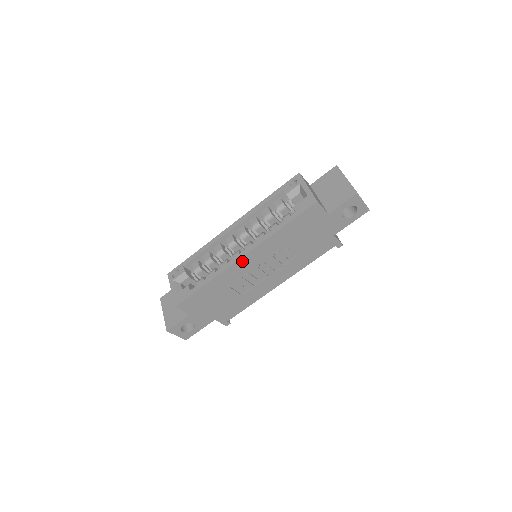
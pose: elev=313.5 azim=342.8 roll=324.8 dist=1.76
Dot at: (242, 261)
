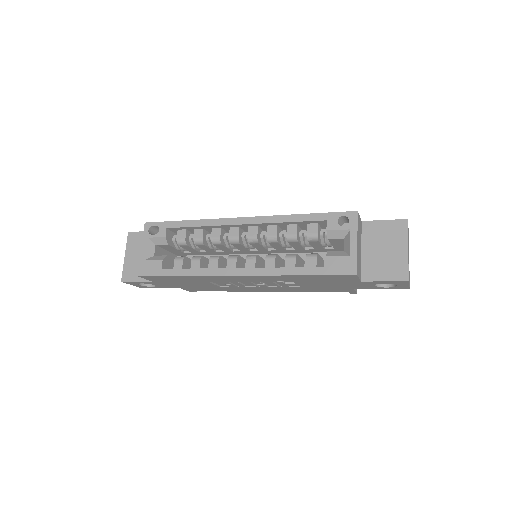
Dot at: (235, 276)
